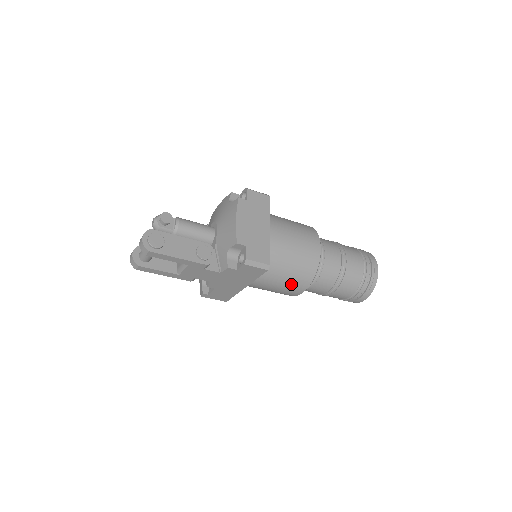
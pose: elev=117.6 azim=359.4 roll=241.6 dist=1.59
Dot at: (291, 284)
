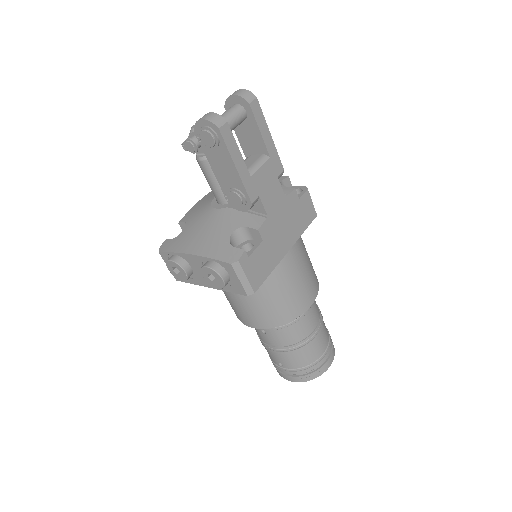
Dot at: (311, 275)
